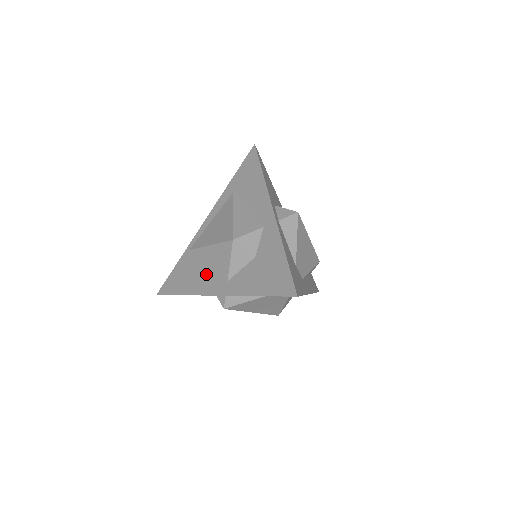
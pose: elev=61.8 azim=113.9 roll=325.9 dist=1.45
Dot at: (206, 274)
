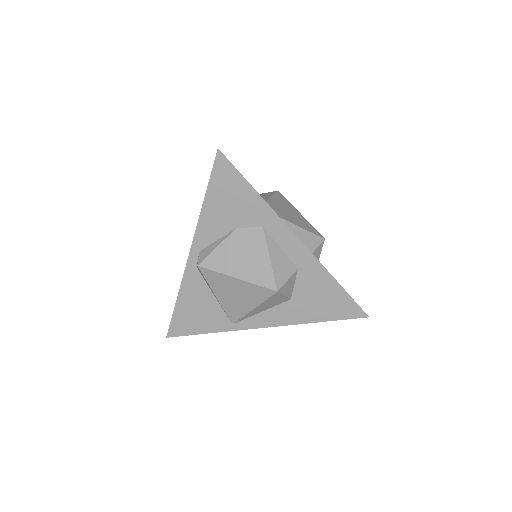
Dot at: occluded
